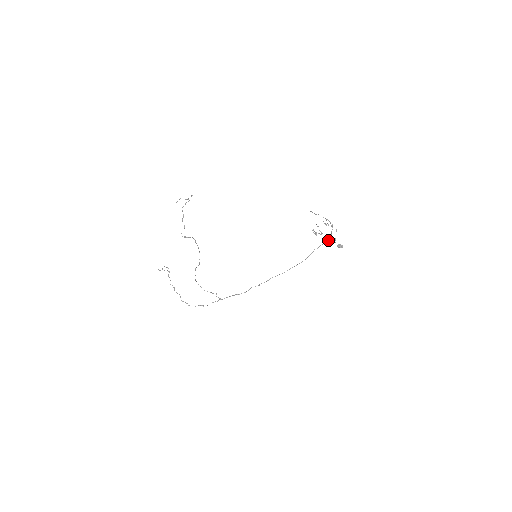
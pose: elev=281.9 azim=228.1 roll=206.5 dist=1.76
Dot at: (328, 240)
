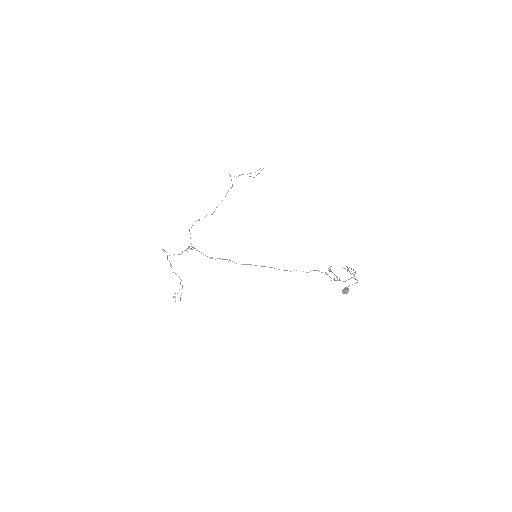
Dot at: (338, 280)
